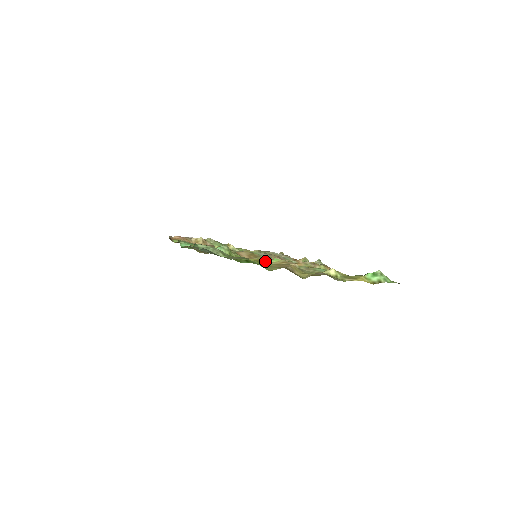
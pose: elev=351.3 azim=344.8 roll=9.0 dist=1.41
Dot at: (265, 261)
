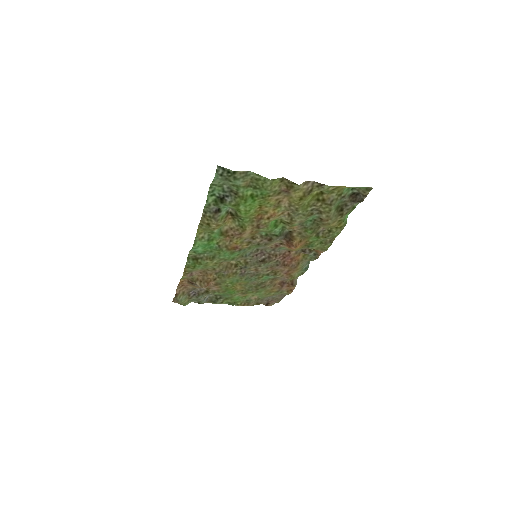
Dot at: (265, 209)
